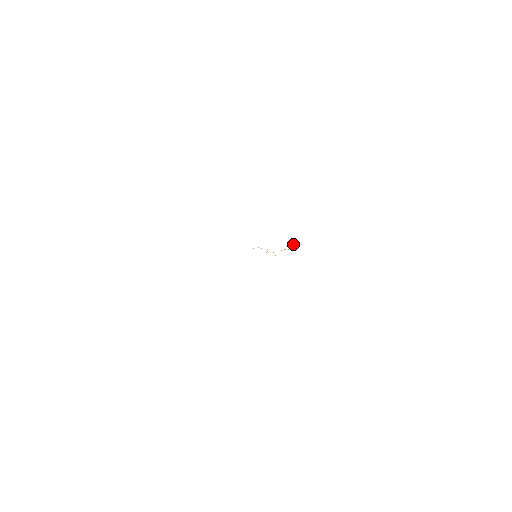
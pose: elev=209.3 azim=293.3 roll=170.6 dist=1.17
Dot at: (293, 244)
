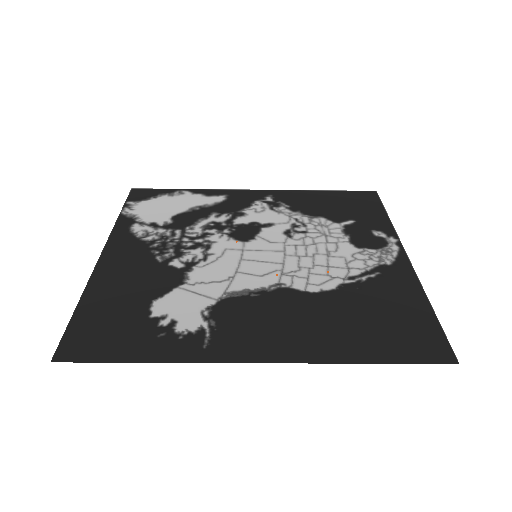
Dot at: (276, 292)
